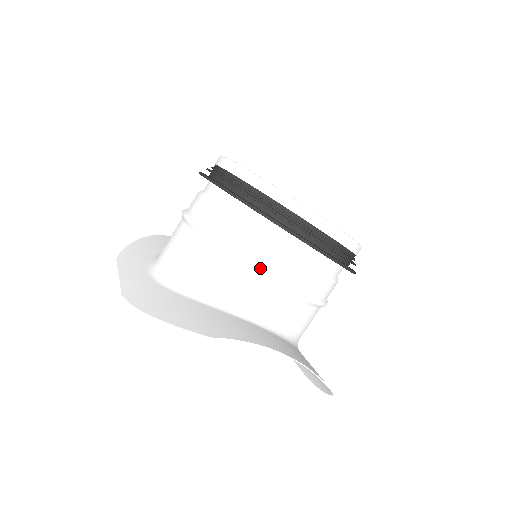
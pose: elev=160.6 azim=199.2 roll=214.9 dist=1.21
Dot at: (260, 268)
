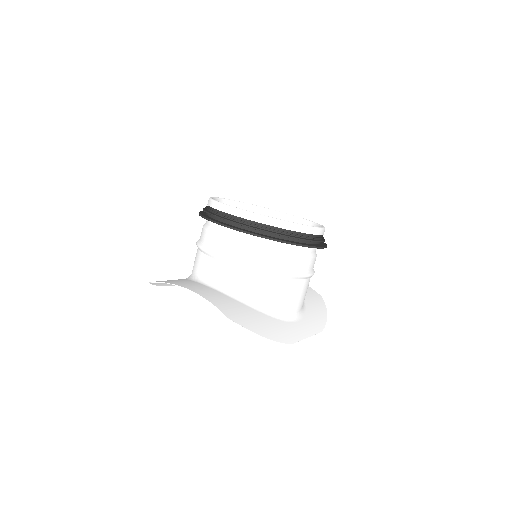
Dot at: (206, 249)
